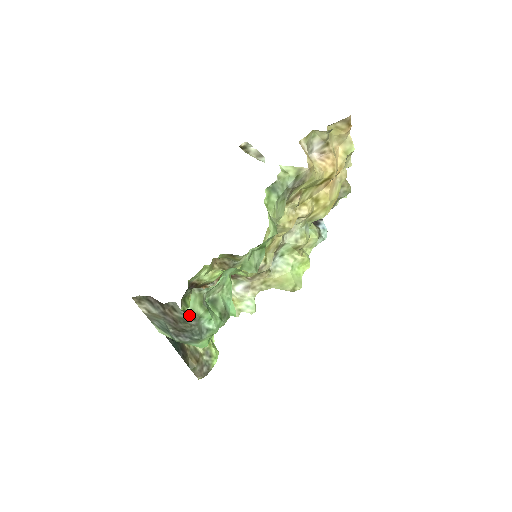
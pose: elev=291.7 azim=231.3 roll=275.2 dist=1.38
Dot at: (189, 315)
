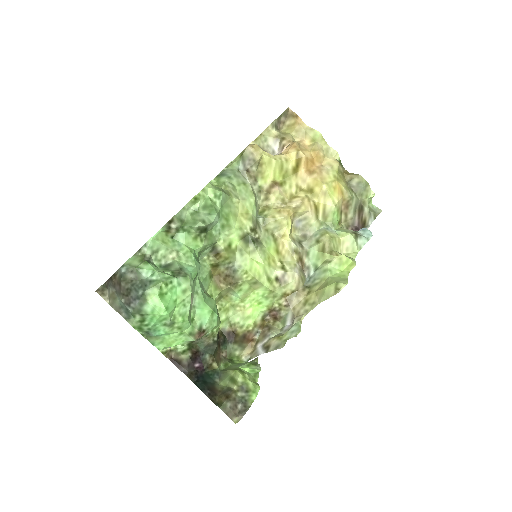
Dot at: (125, 268)
